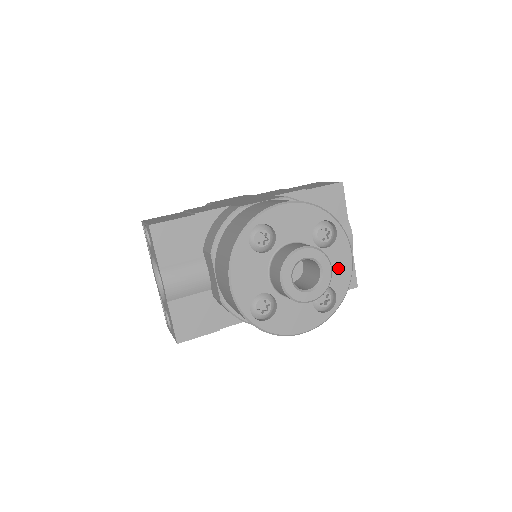
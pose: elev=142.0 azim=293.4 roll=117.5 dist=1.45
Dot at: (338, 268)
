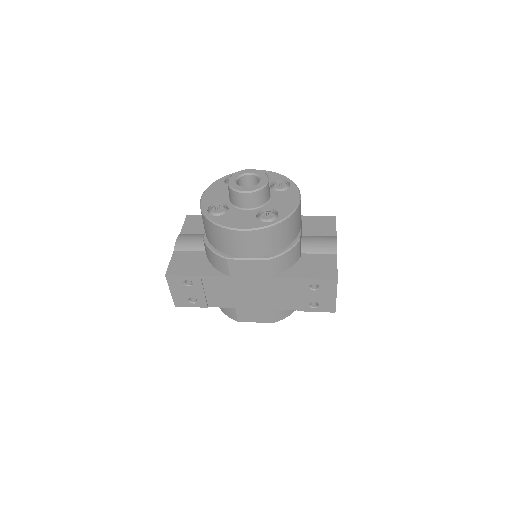
Dot at: (285, 202)
